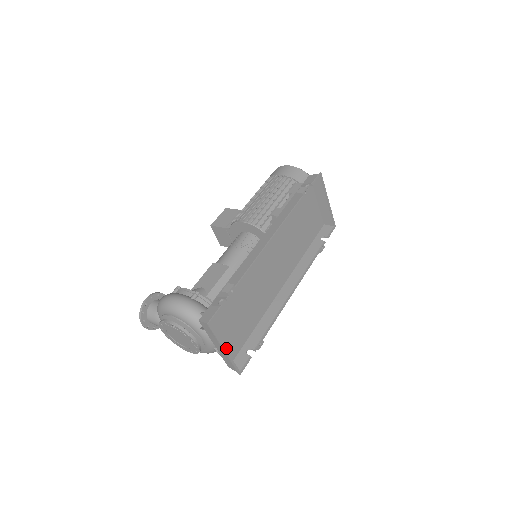
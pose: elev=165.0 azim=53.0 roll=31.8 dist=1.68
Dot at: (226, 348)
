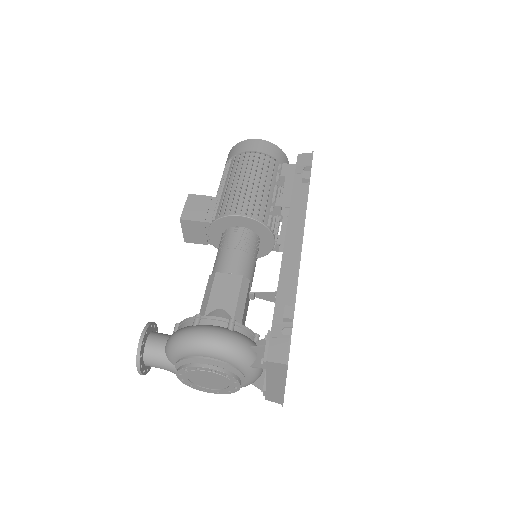
Dot at: occluded
